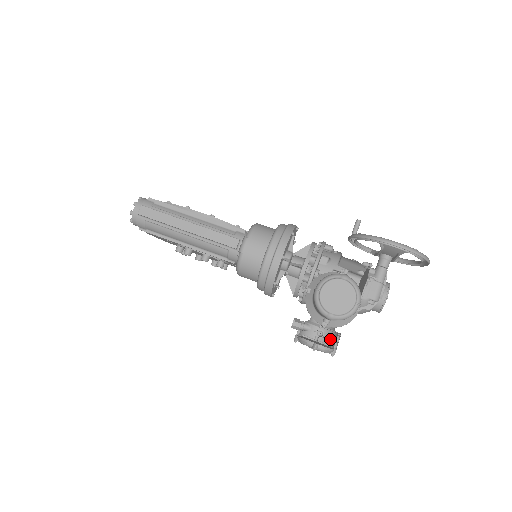
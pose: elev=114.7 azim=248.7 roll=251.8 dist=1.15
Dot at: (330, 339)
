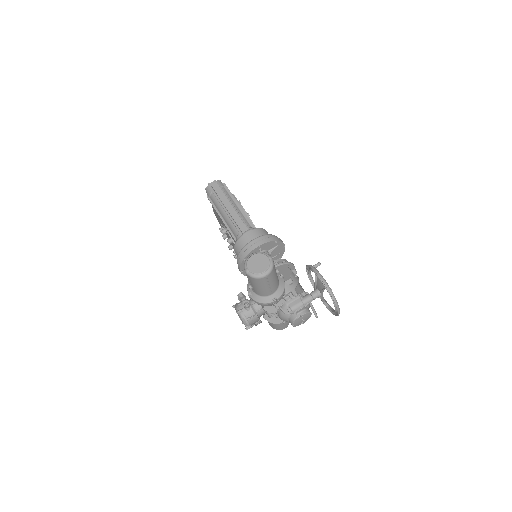
Dot at: occluded
